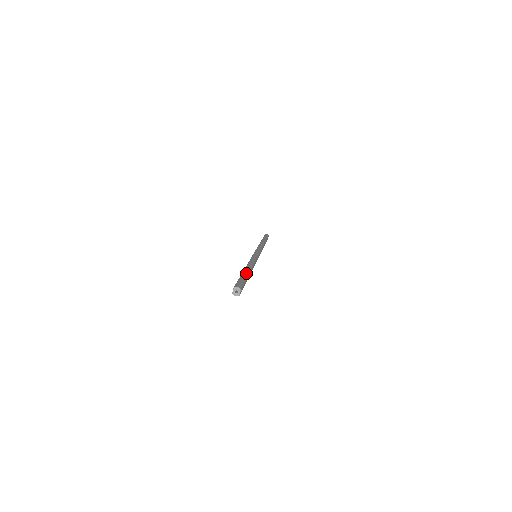
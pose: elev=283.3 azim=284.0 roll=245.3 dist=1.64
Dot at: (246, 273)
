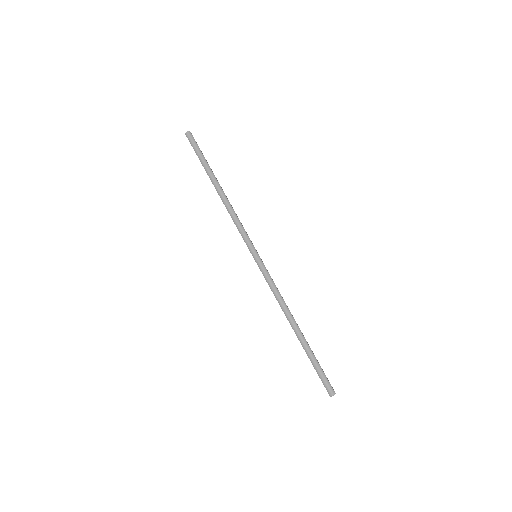
Dot at: (308, 348)
